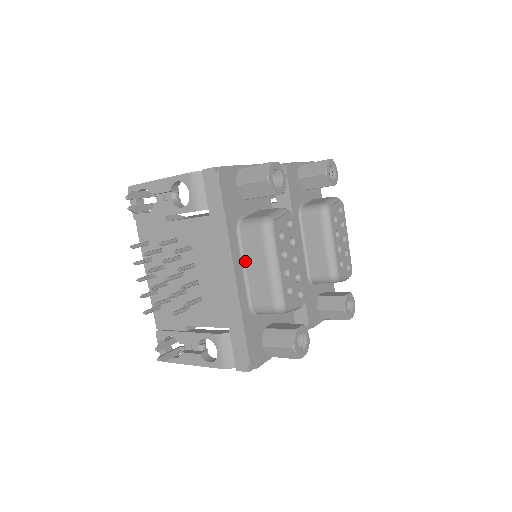
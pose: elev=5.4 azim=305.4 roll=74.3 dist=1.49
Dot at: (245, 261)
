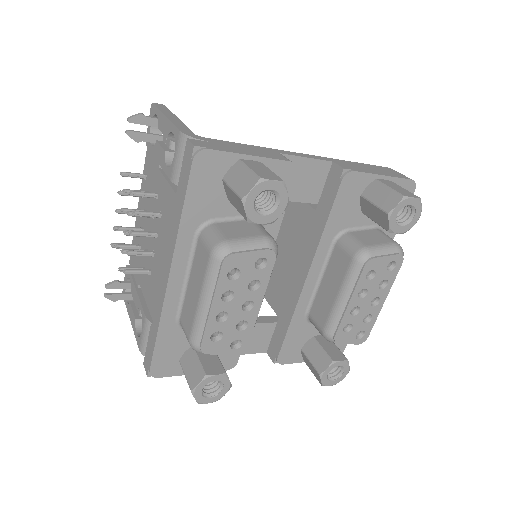
Dot at: (191, 271)
